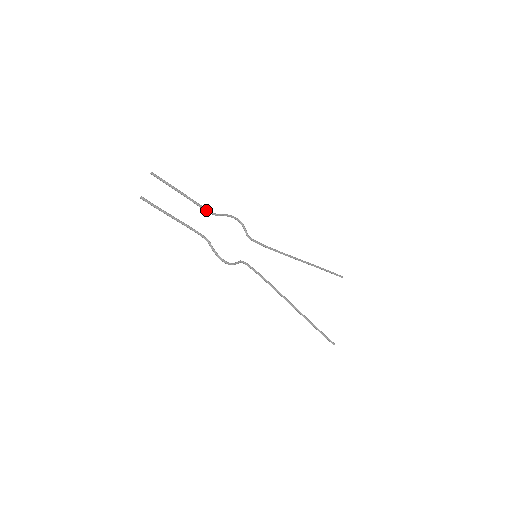
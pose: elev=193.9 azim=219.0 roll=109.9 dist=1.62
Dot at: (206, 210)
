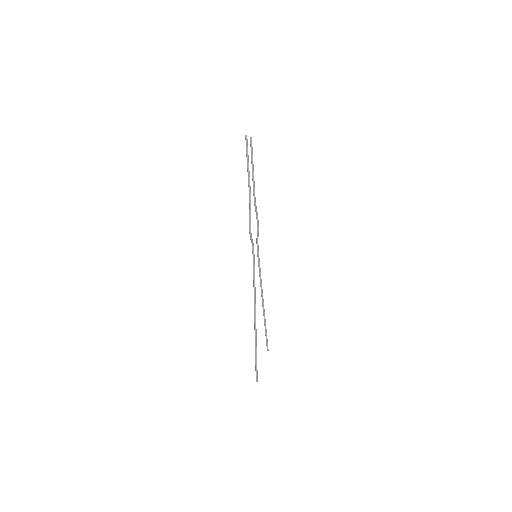
Dot at: (254, 194)
